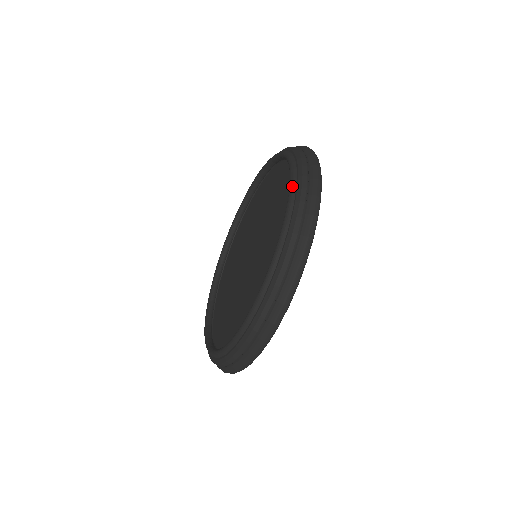
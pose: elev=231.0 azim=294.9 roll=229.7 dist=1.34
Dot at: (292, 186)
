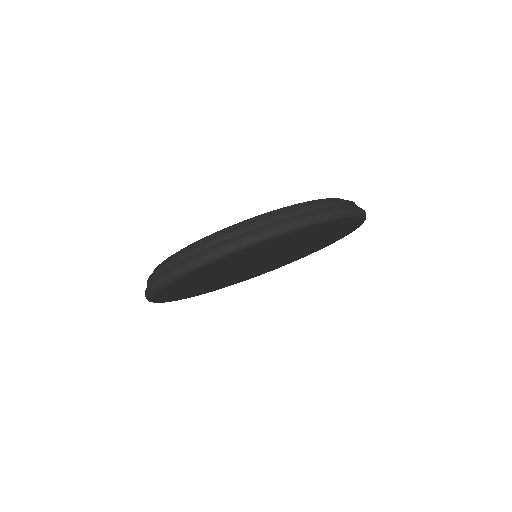
Dot at: occluded
